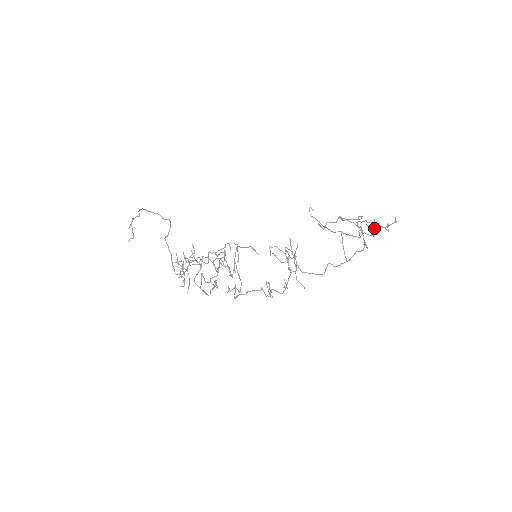
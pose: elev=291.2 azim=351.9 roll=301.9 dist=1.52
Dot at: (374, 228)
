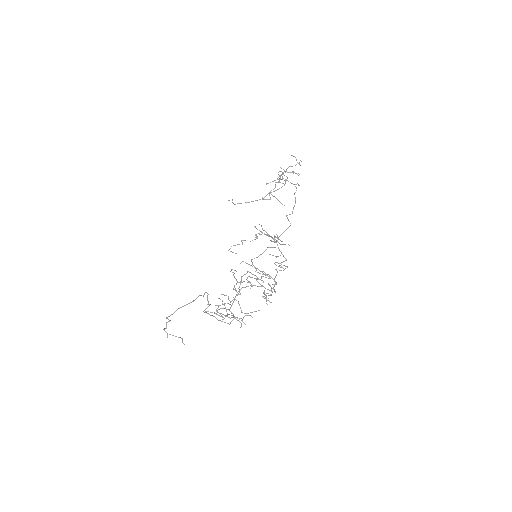
Dot at: (285, 172)
